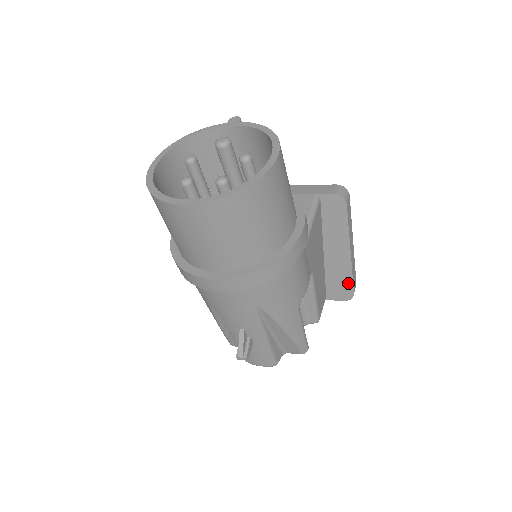
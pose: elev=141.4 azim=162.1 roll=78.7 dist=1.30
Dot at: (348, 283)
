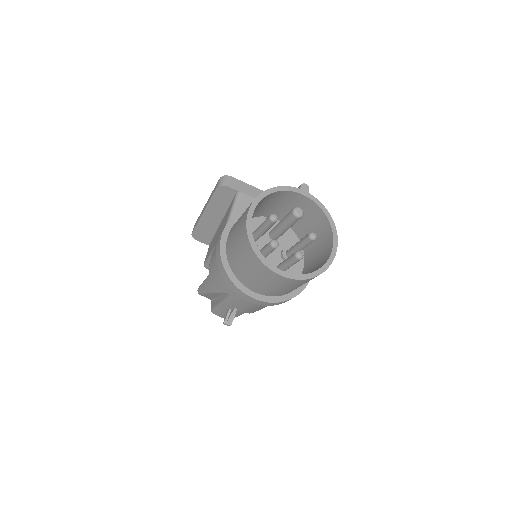
Dot at: occluded
